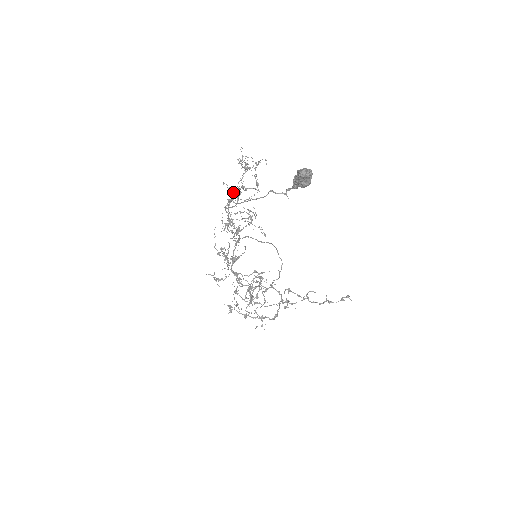
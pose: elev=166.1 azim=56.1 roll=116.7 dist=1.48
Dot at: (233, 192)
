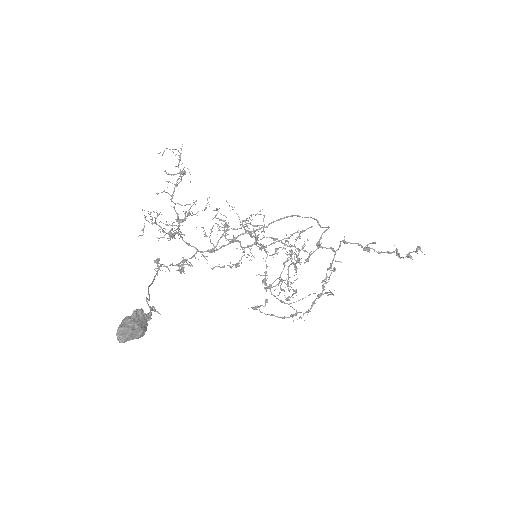
Dot at: occluded
